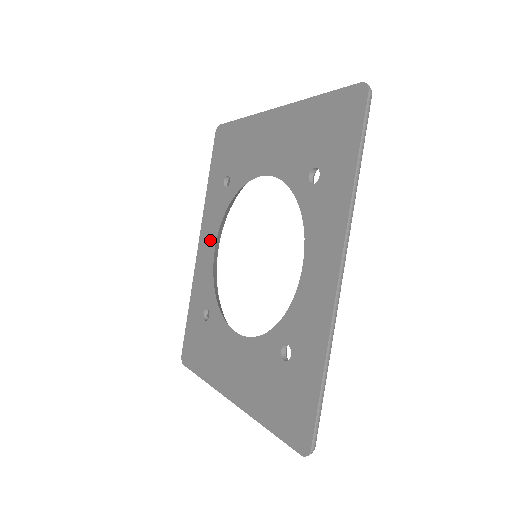
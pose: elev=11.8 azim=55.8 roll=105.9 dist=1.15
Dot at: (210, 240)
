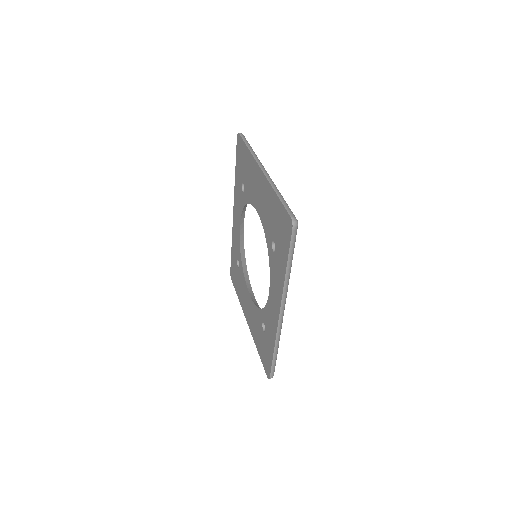
Dot at: (238, 218)
